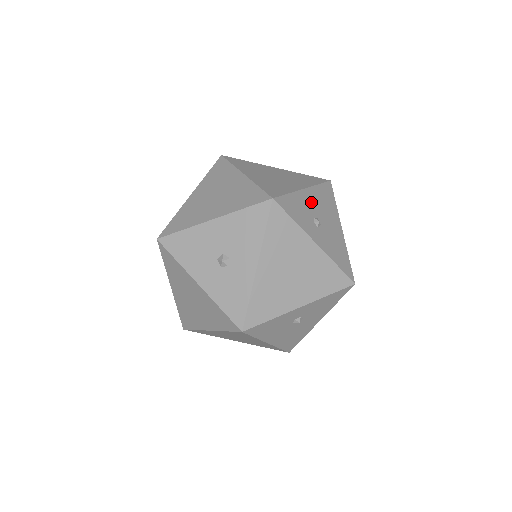
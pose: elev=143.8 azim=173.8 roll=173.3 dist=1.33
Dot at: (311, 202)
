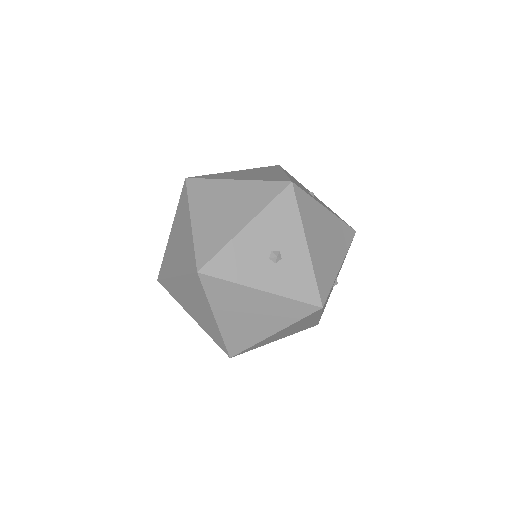
Dot at: (295, 181)
